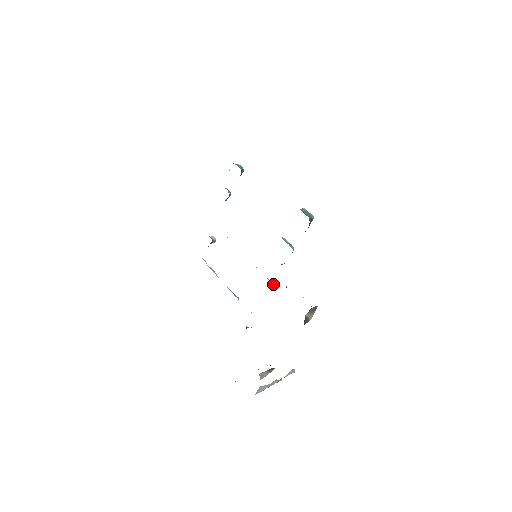
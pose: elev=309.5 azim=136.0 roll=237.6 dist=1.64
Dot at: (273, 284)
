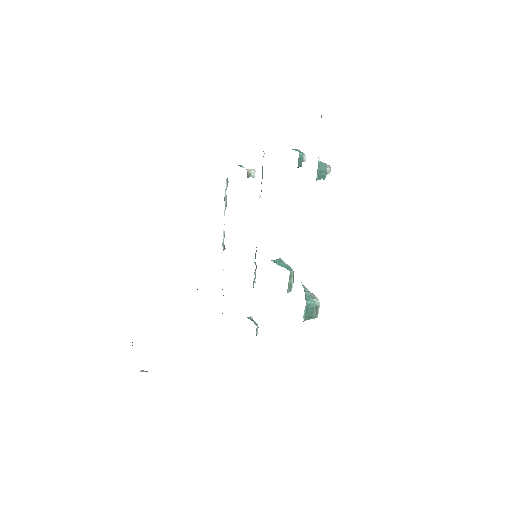
Dot at: occluded
